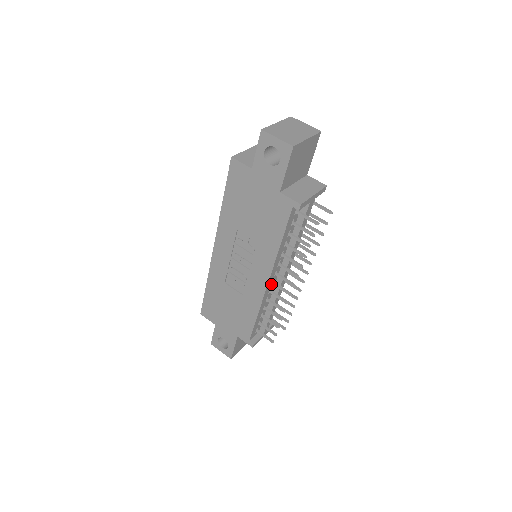
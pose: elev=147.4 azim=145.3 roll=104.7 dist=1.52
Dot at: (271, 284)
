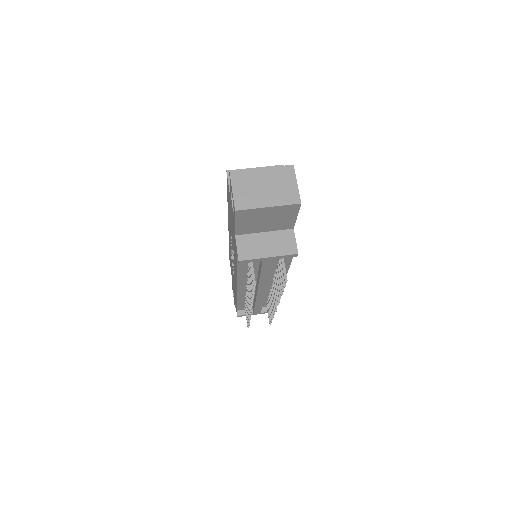
Dot at: occluded
